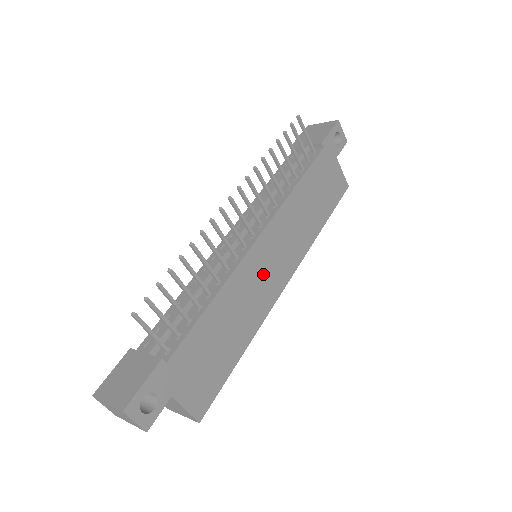
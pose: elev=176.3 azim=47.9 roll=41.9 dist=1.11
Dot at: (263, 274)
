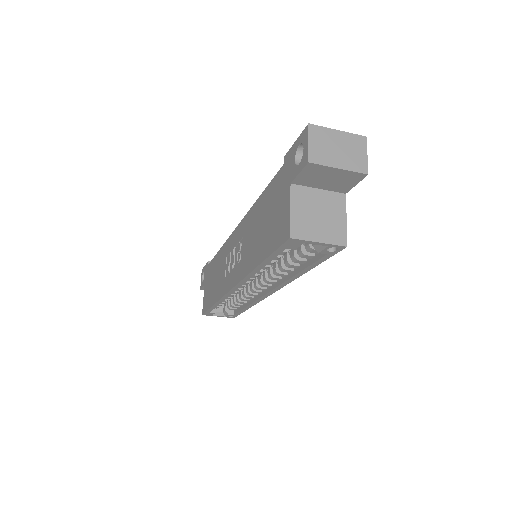
Dot at: occluded
